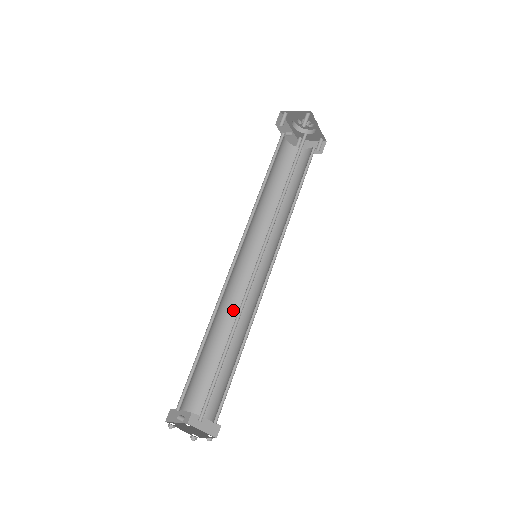
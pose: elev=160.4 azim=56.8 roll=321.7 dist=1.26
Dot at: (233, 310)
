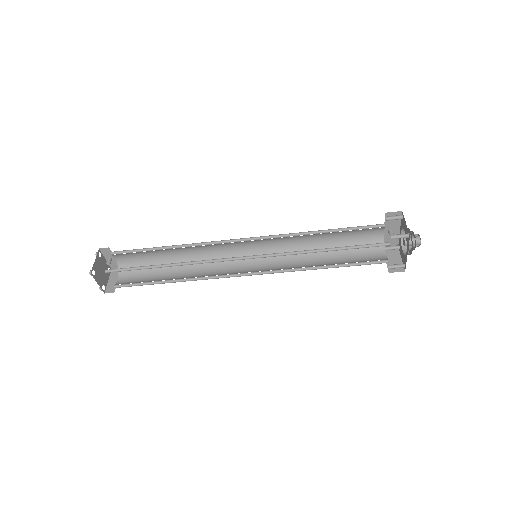
Dot at: occluded
